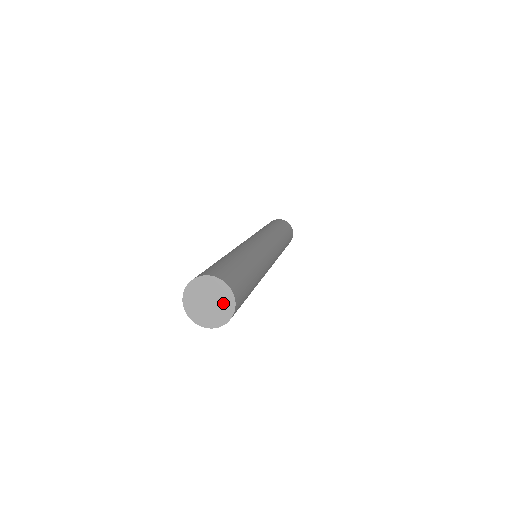
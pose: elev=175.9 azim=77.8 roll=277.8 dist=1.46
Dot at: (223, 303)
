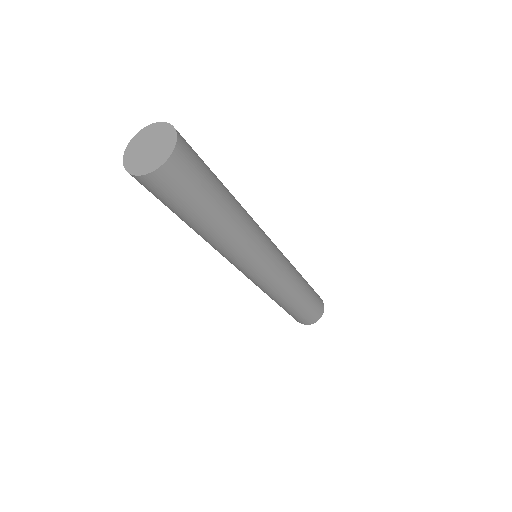
Dot at: (164, 145)
